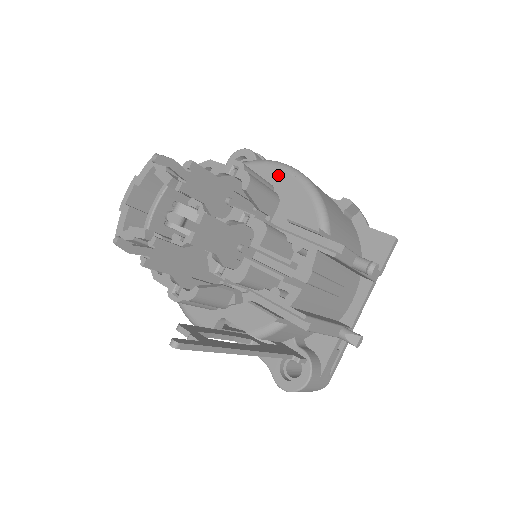
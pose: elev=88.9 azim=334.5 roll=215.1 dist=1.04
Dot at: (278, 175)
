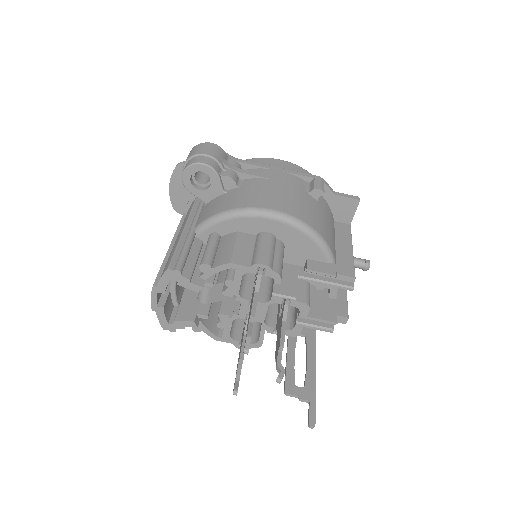
Dot at: (275, 226)
